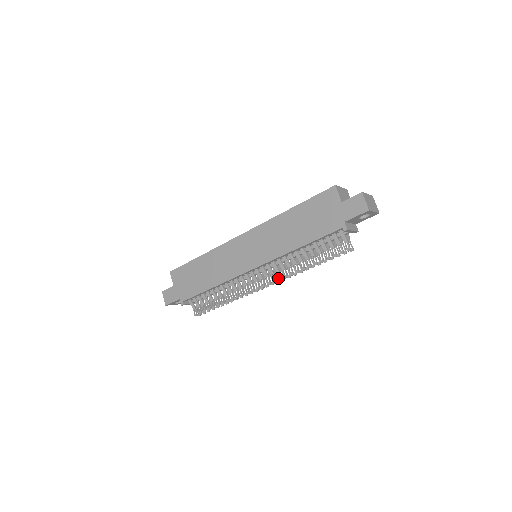
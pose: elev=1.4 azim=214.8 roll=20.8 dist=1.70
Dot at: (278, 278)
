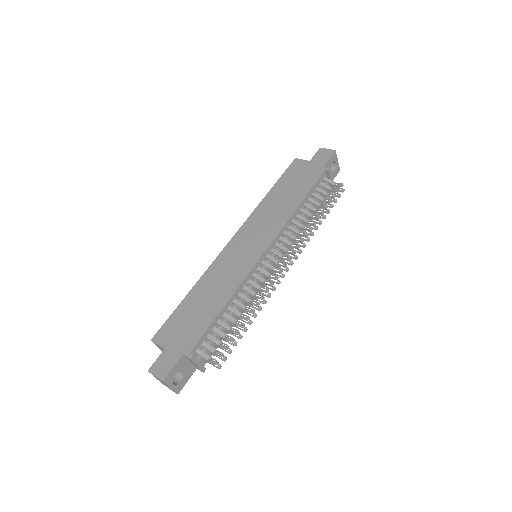
Dot at: (296, 246)
